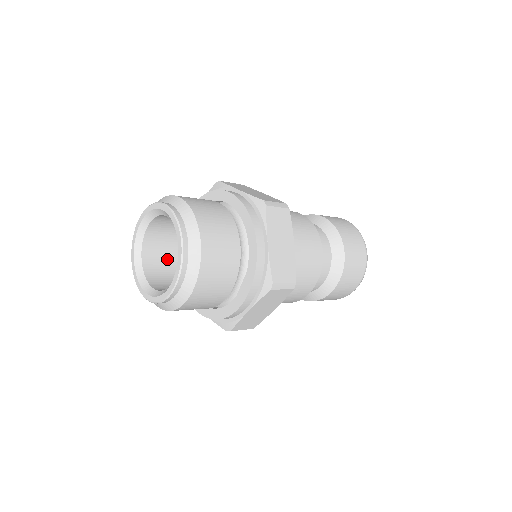
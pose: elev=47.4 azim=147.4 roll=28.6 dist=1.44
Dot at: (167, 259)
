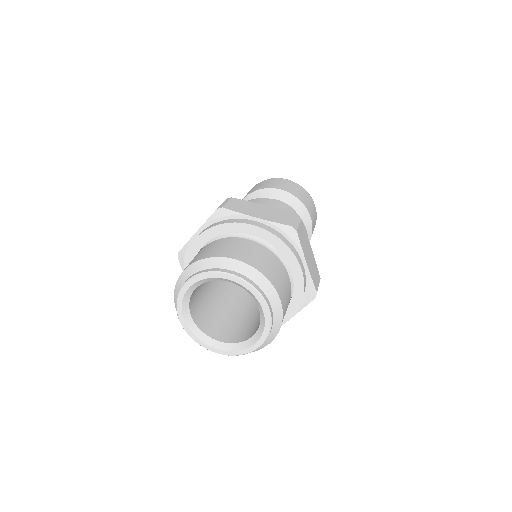
Dot at: (228, 325)
